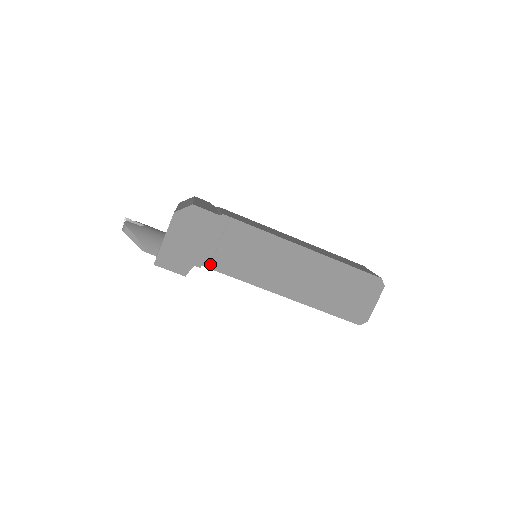
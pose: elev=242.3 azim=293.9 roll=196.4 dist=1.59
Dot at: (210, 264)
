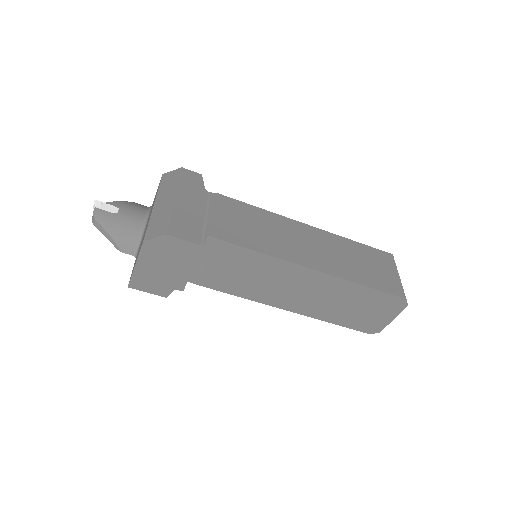
Dot at: (196, 281)
